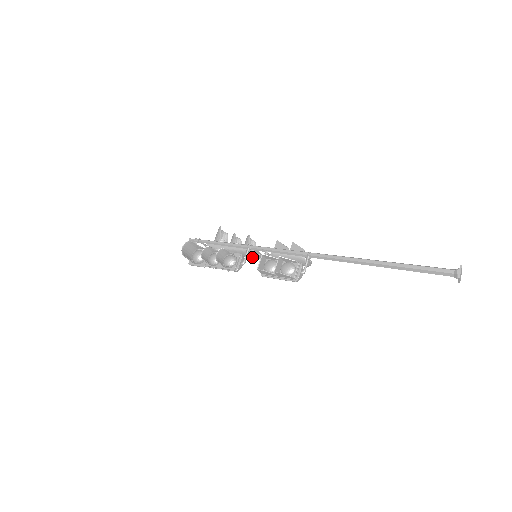
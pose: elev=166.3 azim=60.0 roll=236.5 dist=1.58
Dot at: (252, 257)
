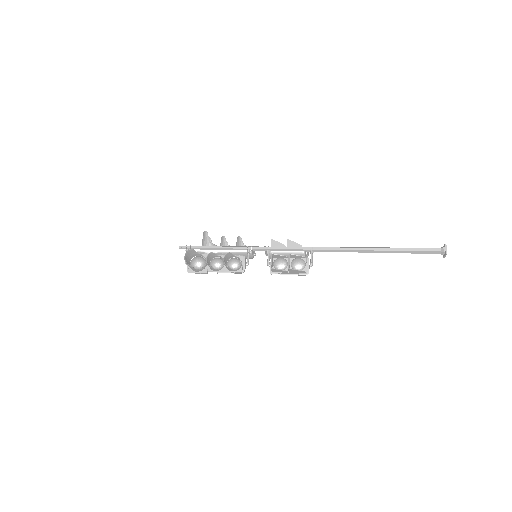
Dot at: occluded
